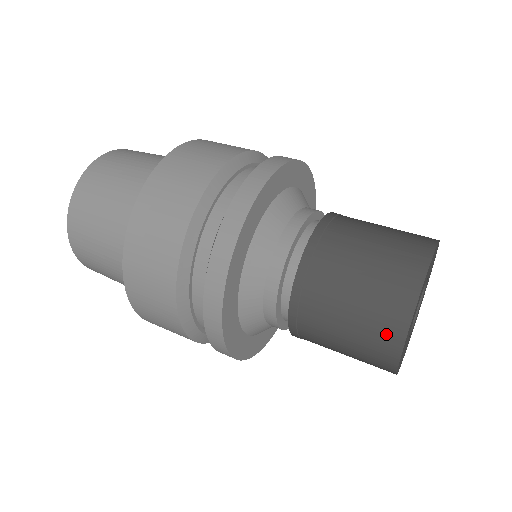
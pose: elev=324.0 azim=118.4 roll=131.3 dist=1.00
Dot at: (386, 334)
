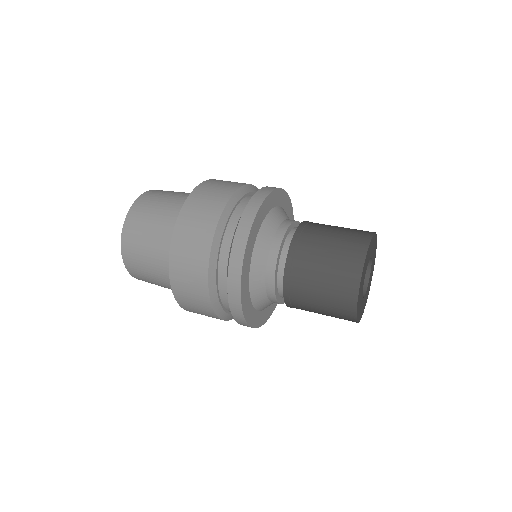
Dot at: (345, 316)
